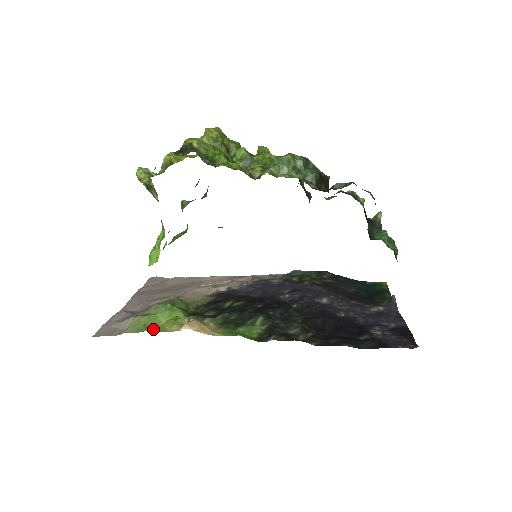
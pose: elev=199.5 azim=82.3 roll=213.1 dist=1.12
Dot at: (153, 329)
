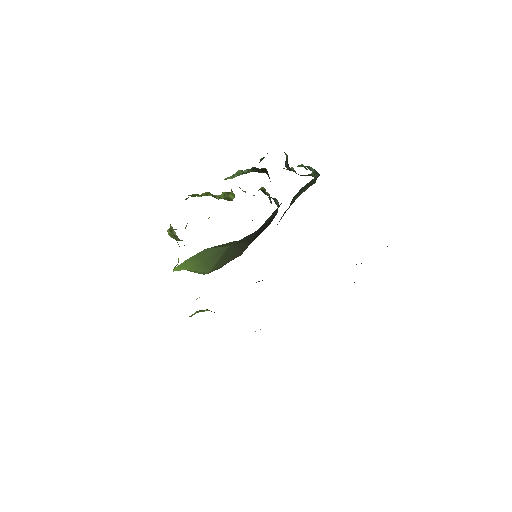
Dot at: occluded
